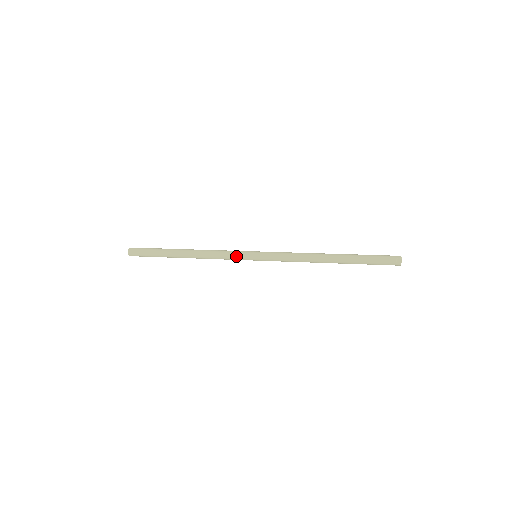
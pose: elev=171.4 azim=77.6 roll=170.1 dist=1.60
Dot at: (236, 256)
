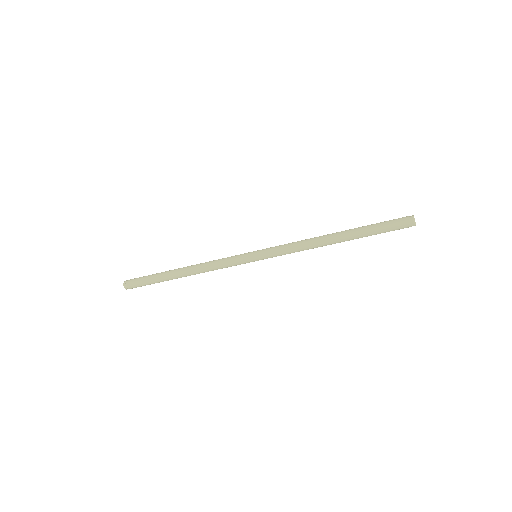
Dot at: (235, 256)
